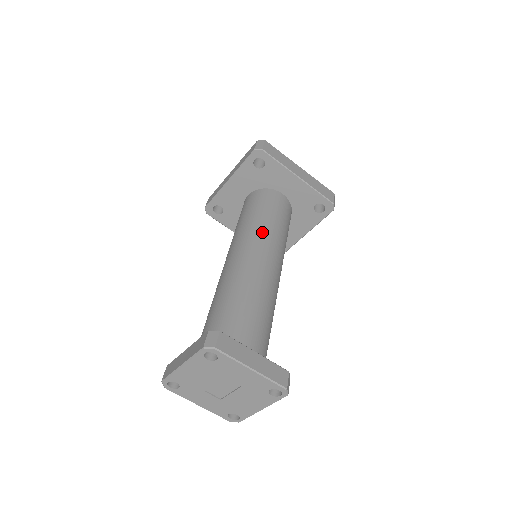
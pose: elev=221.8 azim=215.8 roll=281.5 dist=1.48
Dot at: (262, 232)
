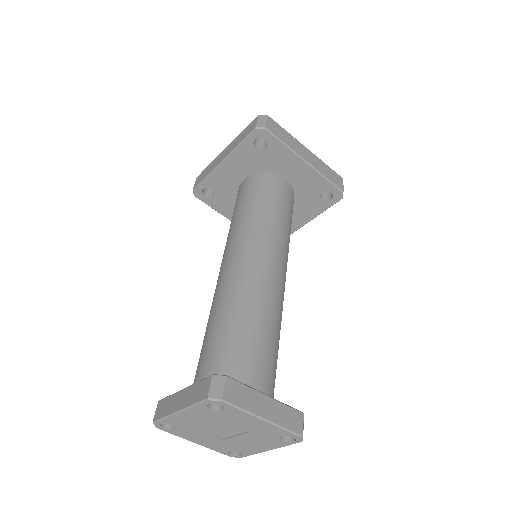
Dot at: (265, 231)
